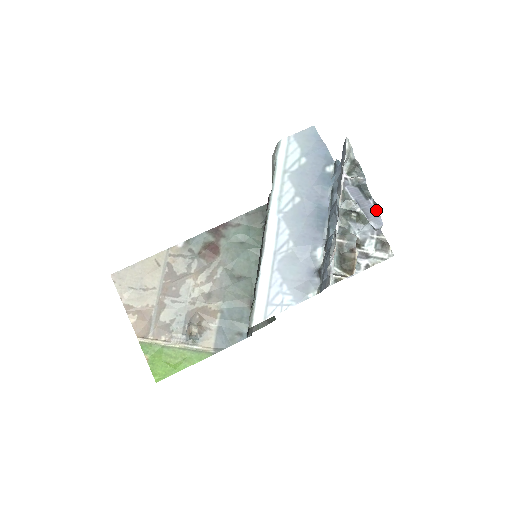
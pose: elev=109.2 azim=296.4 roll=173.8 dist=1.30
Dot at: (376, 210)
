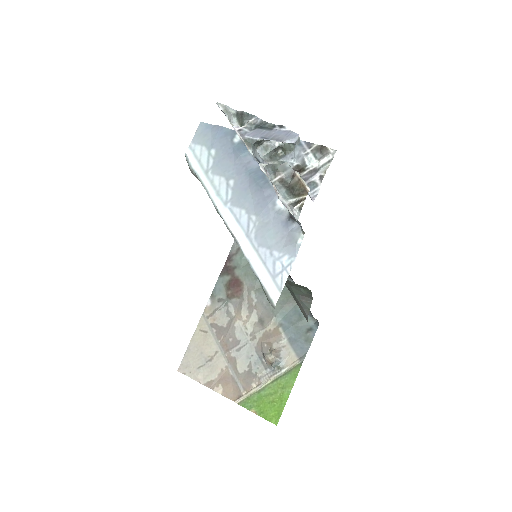
Dot at: (286, 130)
